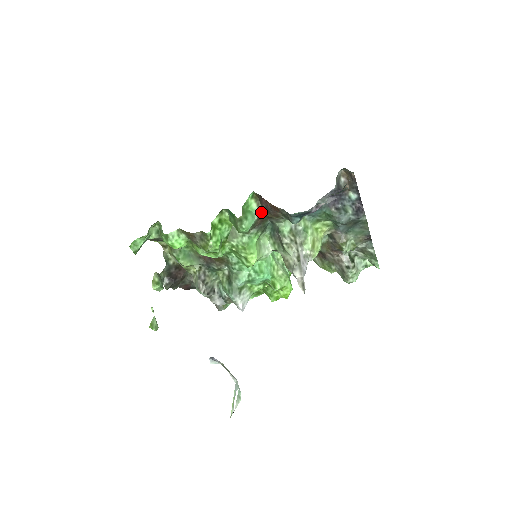
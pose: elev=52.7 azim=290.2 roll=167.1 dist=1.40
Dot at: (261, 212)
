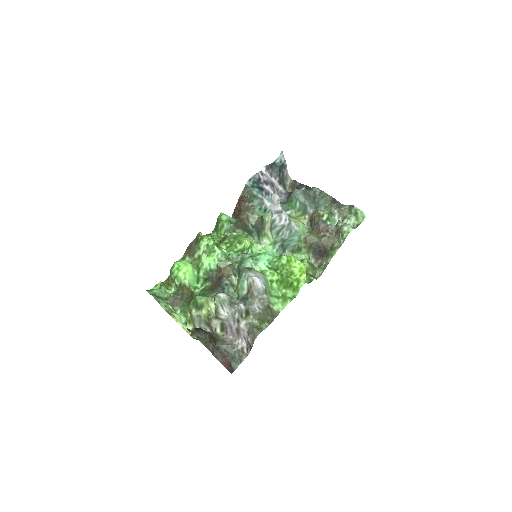
Dot at: (238, 219)
